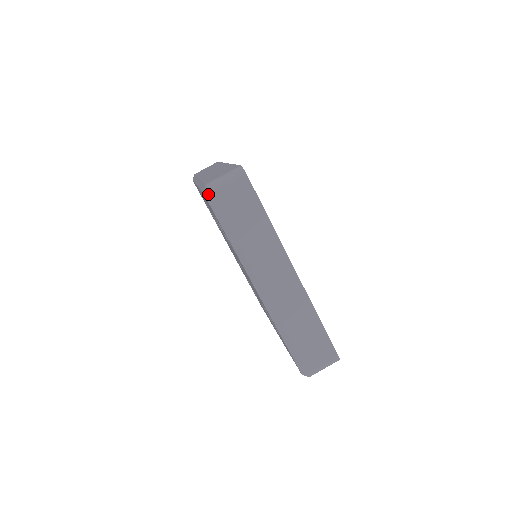
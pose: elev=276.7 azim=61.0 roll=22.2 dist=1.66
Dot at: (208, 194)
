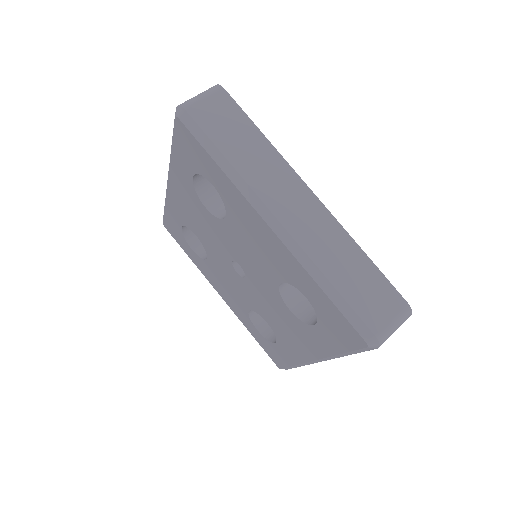
Dot at: (181, 112)
